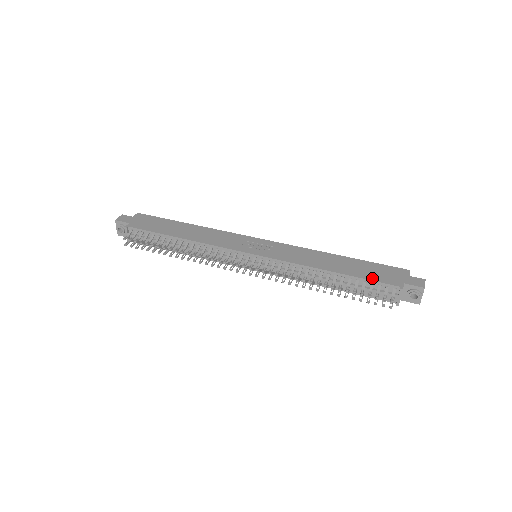
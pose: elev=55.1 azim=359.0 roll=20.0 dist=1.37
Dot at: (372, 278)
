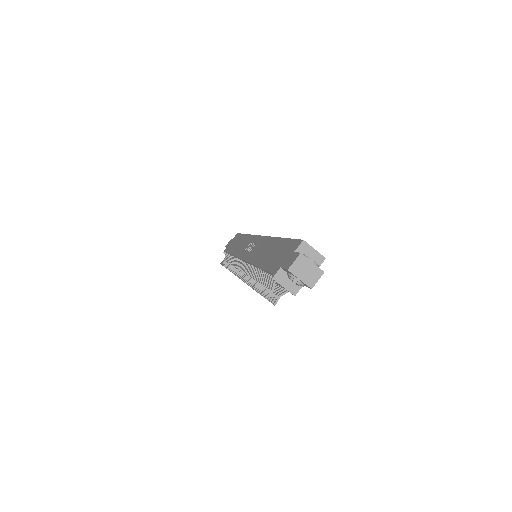
Dot at: (268, 267)
